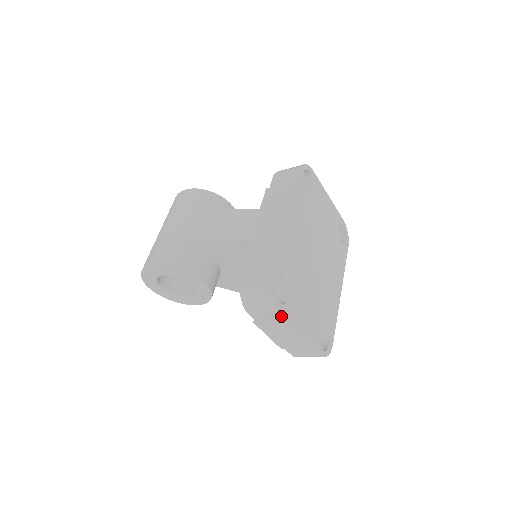
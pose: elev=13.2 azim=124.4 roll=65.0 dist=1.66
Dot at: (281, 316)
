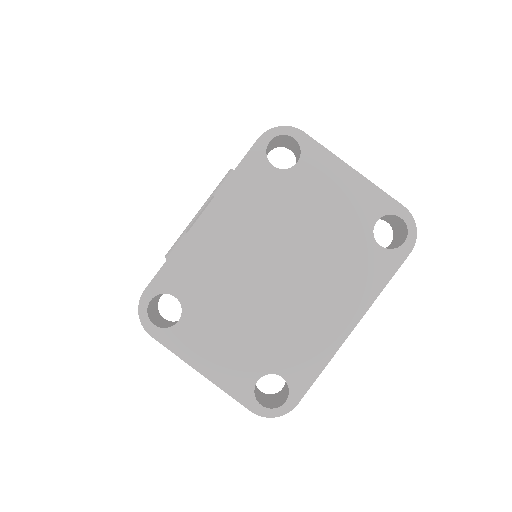
Dot at: (160, 342)
